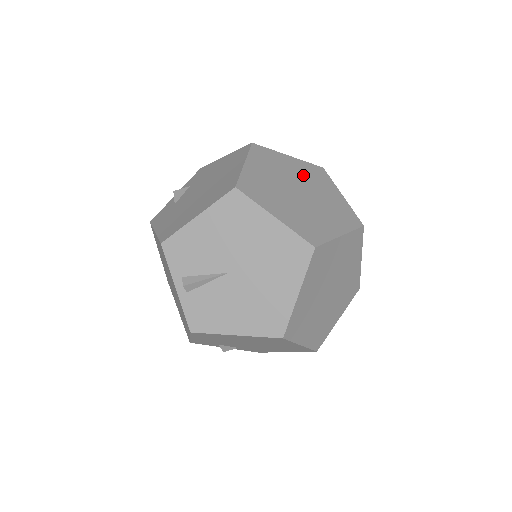
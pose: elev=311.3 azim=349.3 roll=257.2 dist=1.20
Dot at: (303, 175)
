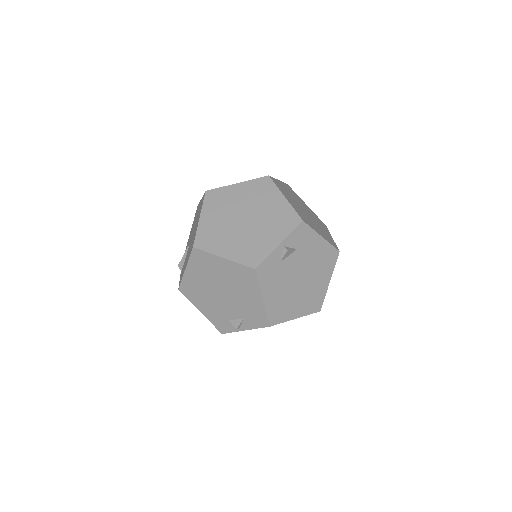
Dot at: occluded
